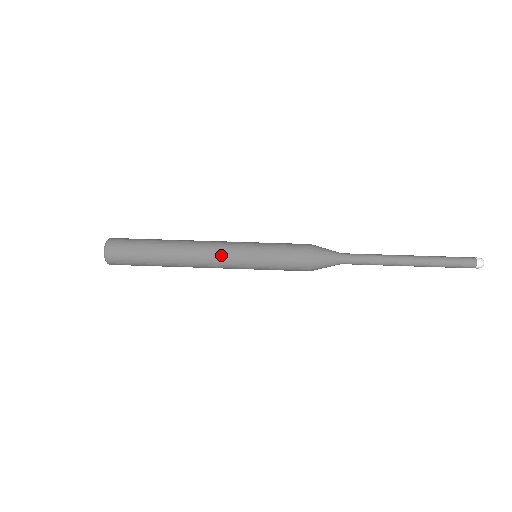
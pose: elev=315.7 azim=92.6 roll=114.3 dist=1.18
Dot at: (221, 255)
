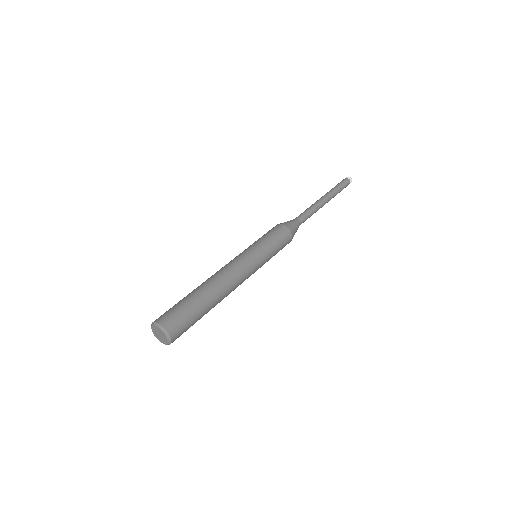
Dot at: (241, 264)
